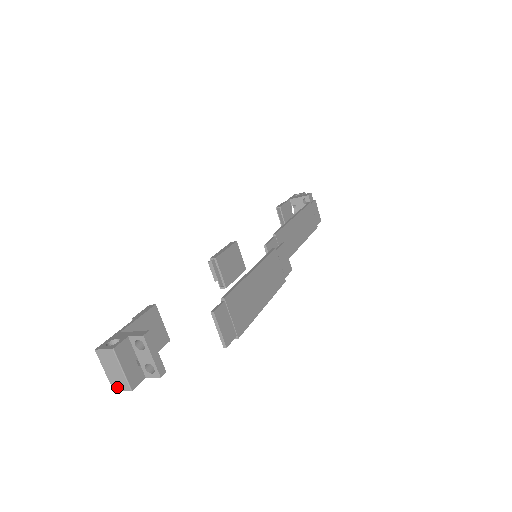
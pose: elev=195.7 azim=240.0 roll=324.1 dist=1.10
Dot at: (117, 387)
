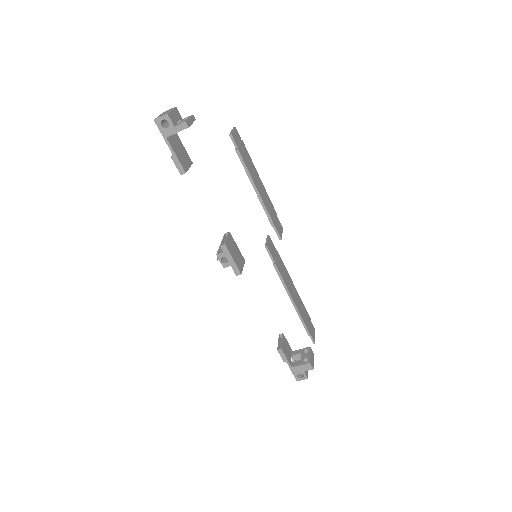
Dot at: (159, 117)
